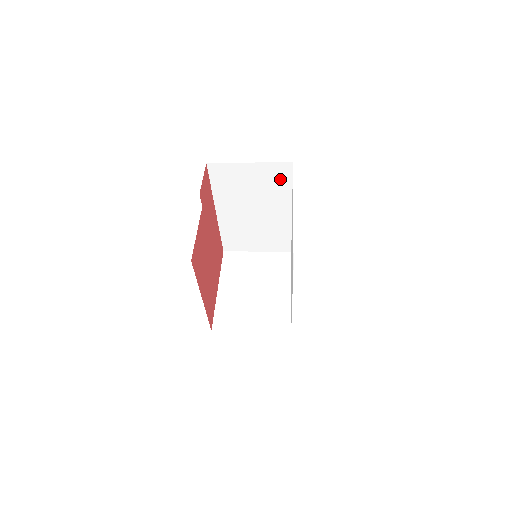
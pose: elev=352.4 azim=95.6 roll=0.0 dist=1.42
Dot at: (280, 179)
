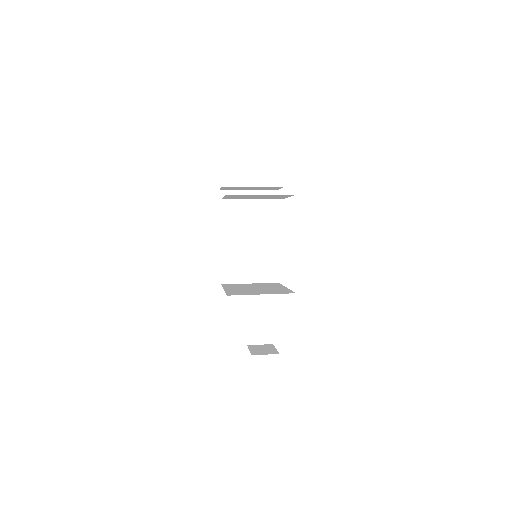
Dot at: (269, 205)
